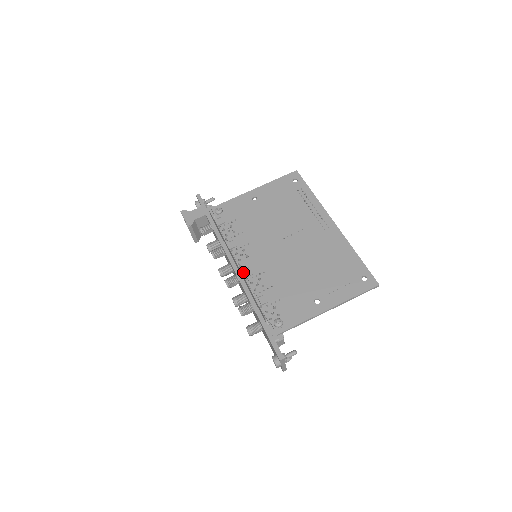
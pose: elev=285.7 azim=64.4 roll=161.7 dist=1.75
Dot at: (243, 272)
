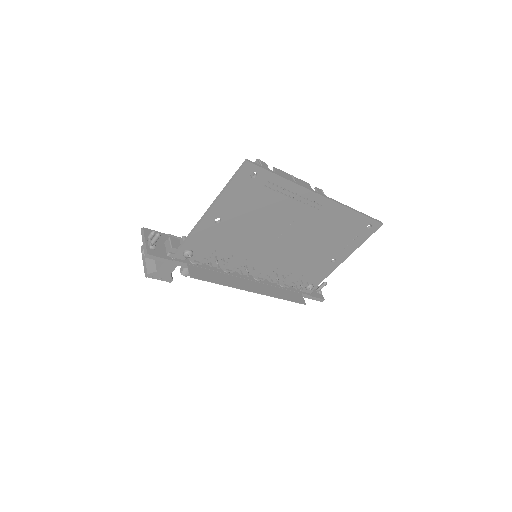
Dot at: (259, 280)
